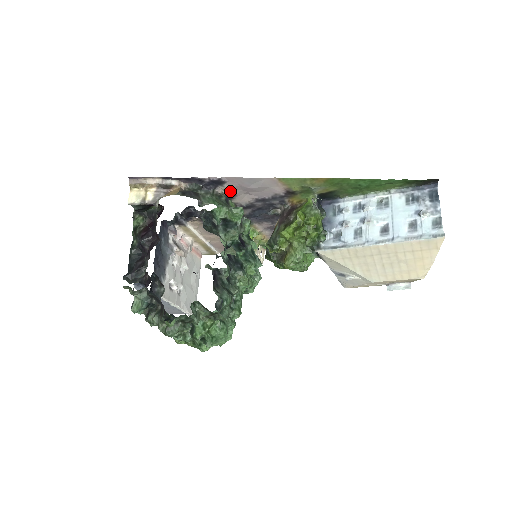
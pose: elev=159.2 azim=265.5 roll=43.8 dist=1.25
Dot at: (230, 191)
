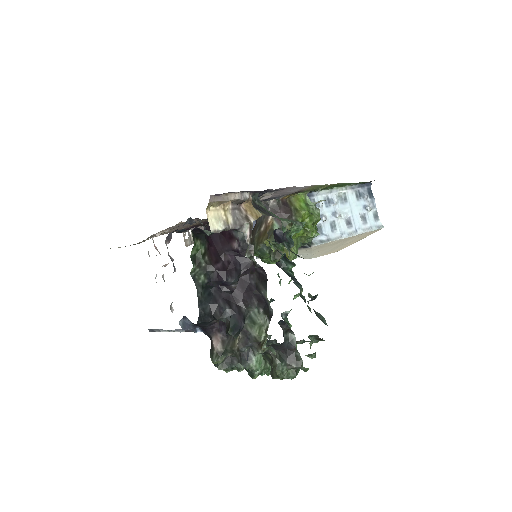
Dot at: (265, 195)
